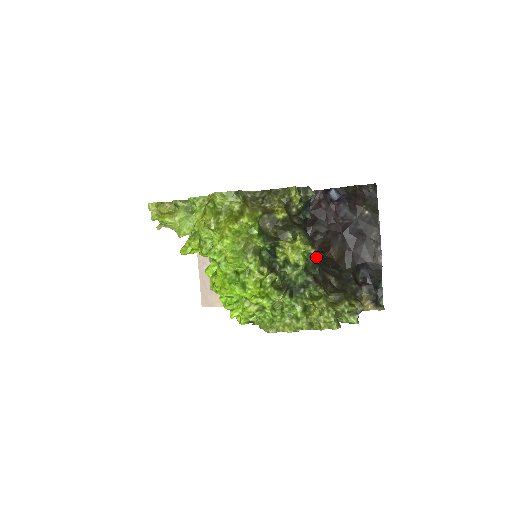
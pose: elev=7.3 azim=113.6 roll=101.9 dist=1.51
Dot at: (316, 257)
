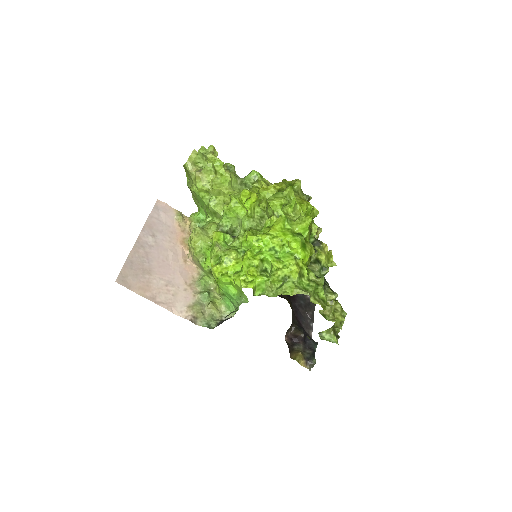
Dot at: occluded
